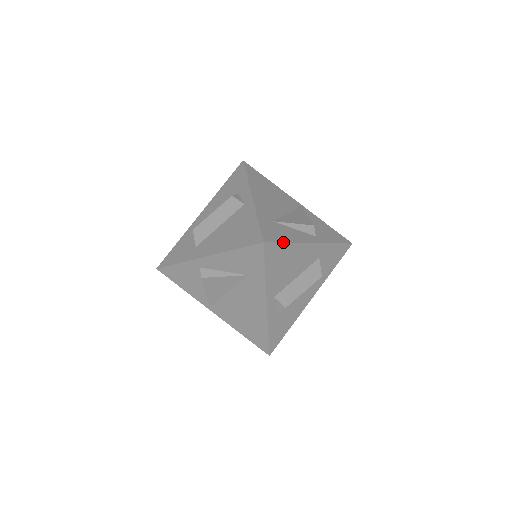
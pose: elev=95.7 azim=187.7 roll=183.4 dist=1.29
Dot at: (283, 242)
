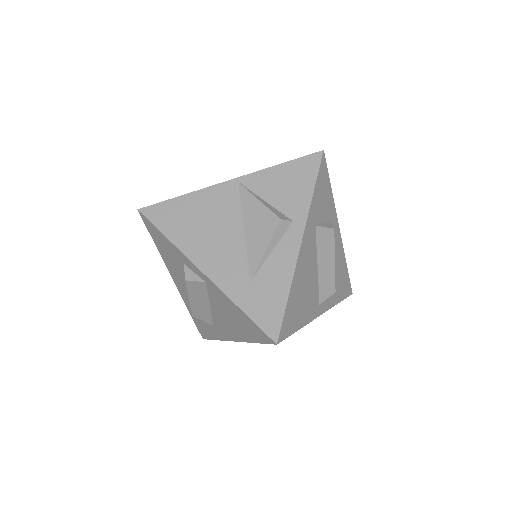
Dot at: (285, 305)
